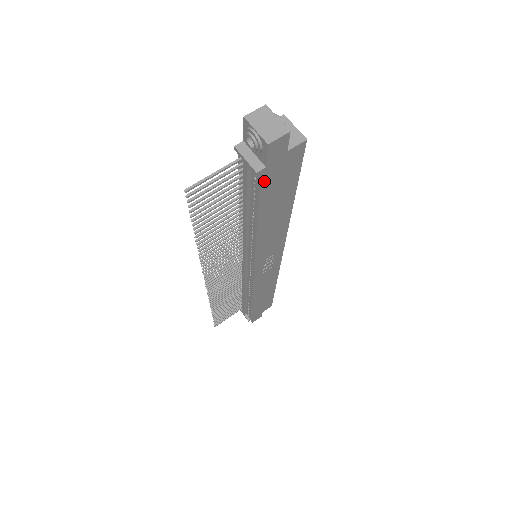
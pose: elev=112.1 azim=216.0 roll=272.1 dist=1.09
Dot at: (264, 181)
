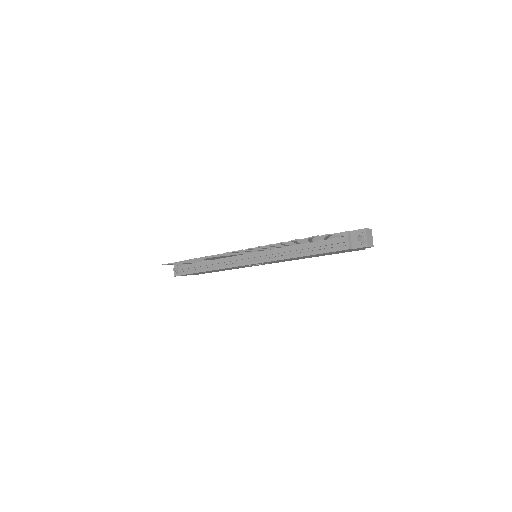
Dot at: (342, 250)
